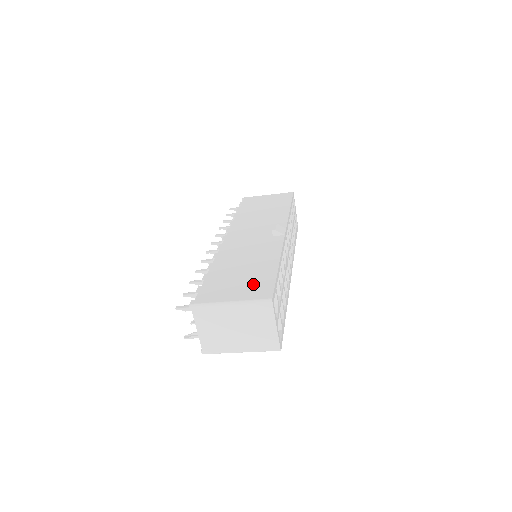
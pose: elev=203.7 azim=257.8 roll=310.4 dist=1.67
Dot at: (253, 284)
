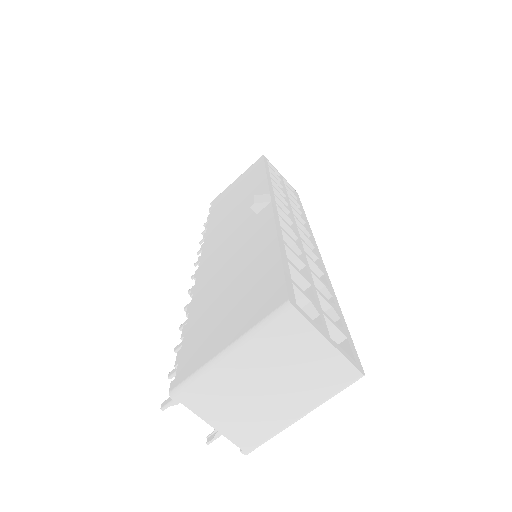
Dot at: (251, 296)
